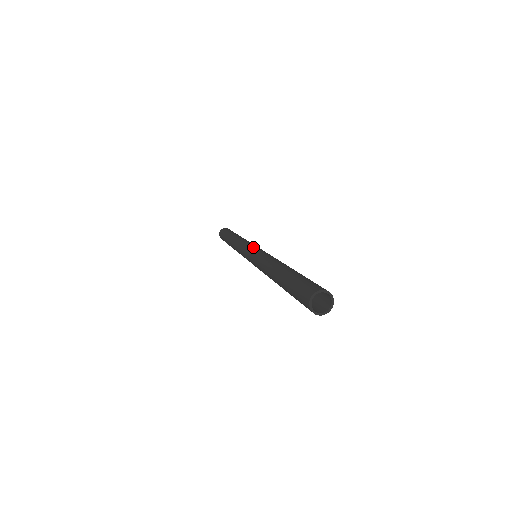
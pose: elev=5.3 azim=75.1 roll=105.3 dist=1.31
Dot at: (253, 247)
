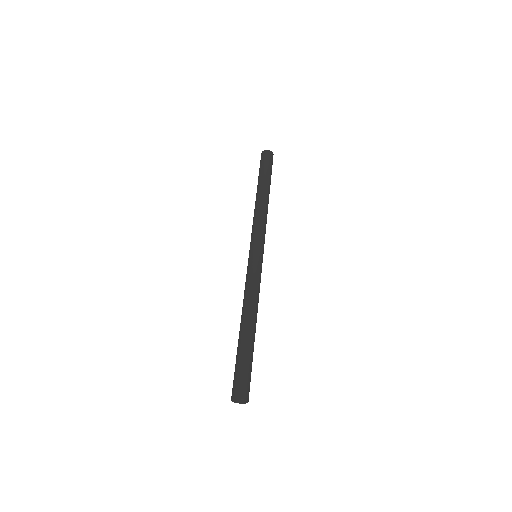
Dot at: (253, 250)
